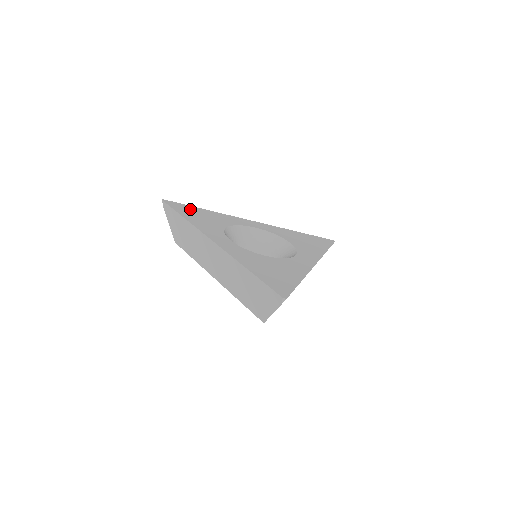
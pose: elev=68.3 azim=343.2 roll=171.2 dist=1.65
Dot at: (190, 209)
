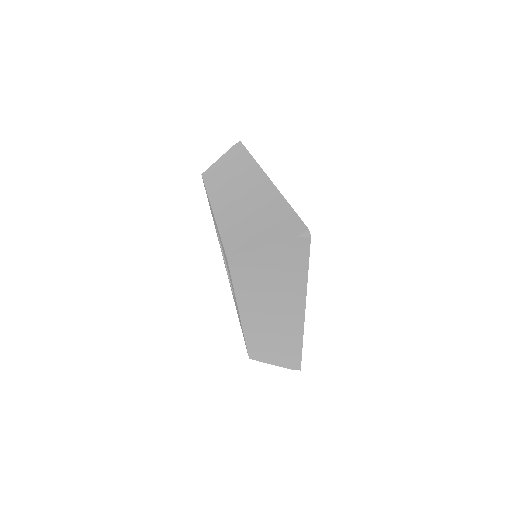
Dot at: occluded
